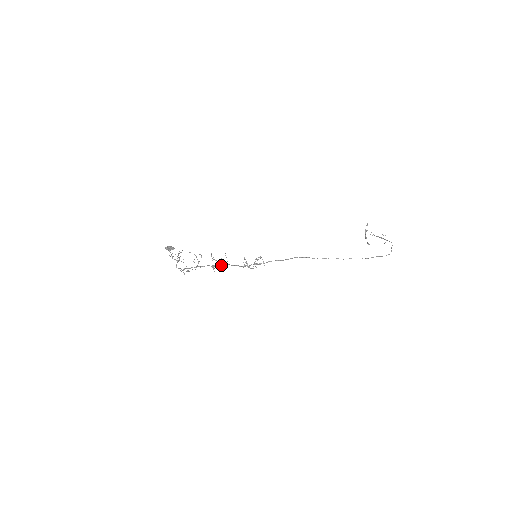
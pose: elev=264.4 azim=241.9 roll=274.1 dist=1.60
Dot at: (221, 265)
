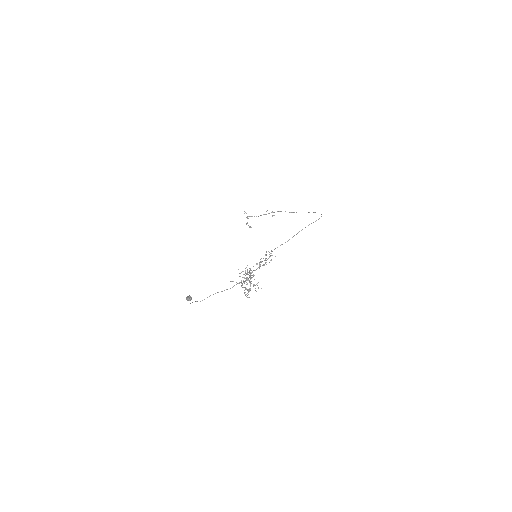
Dot at: (251, 275)
